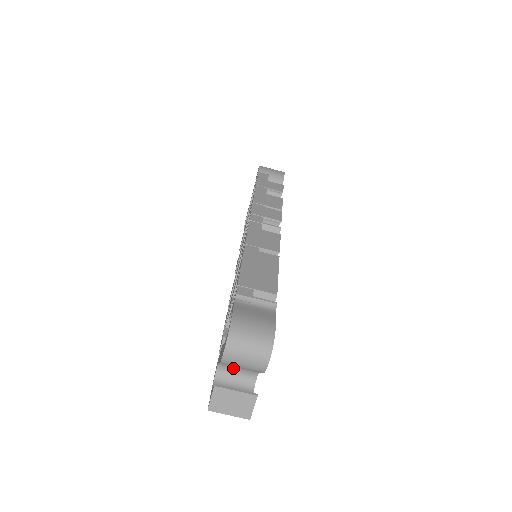
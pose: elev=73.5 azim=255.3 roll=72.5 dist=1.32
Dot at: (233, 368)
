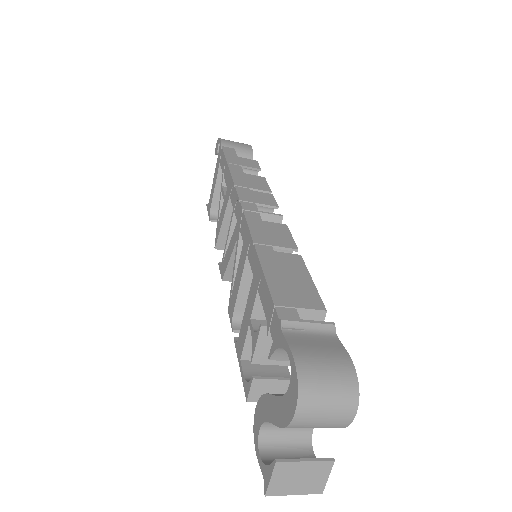
Dot at: occluded
